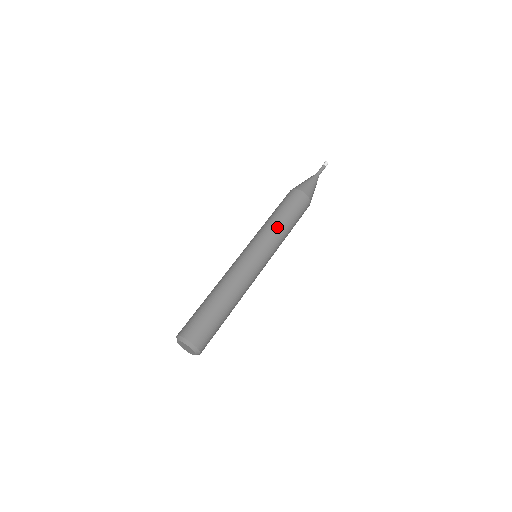
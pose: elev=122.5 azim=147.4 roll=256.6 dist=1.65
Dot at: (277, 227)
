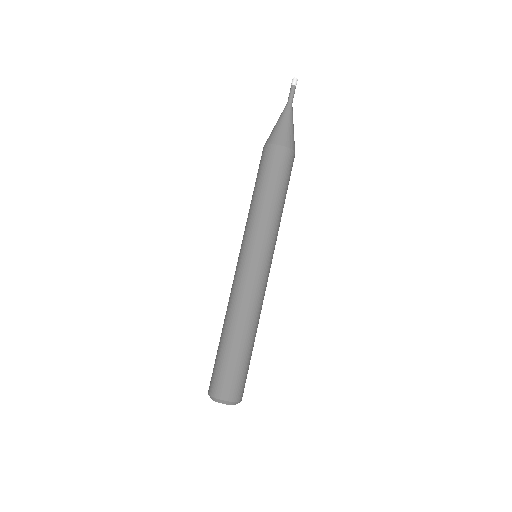
Dot at: (267, 212)
